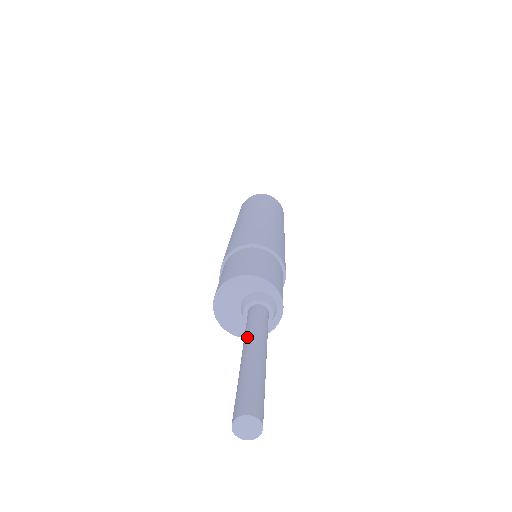
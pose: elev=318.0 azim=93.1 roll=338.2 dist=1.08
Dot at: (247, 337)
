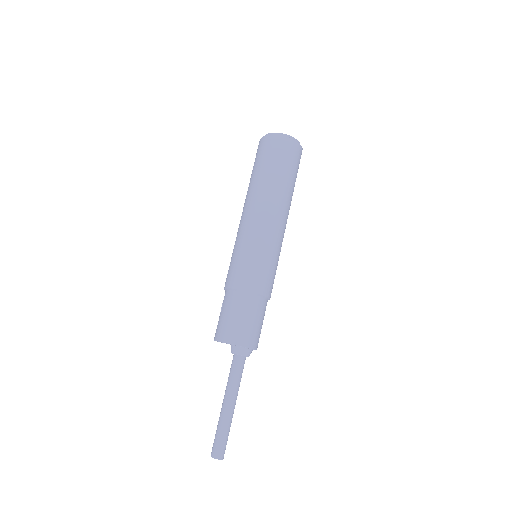
Dot at: (227, 391)
